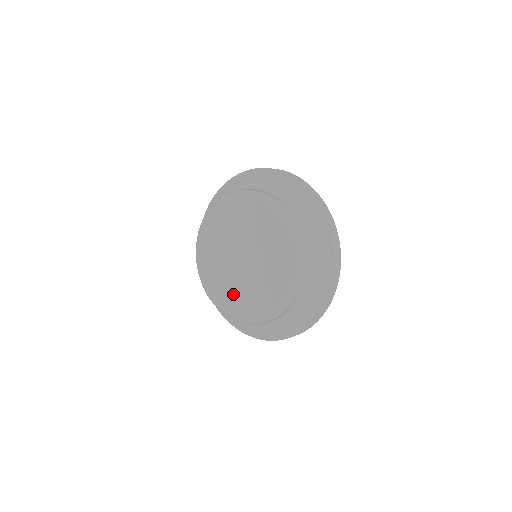
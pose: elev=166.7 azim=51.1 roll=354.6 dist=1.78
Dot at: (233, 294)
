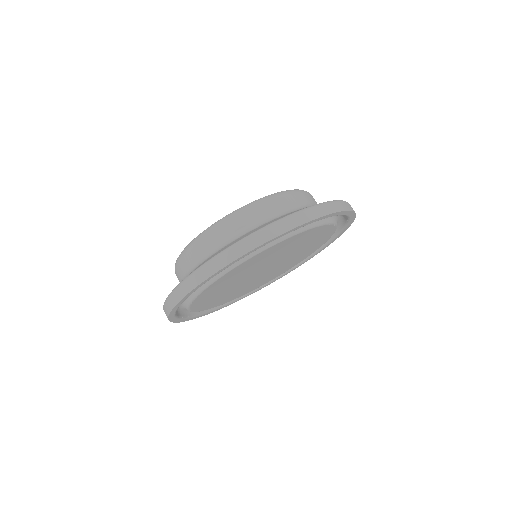
Dot at: occluded
